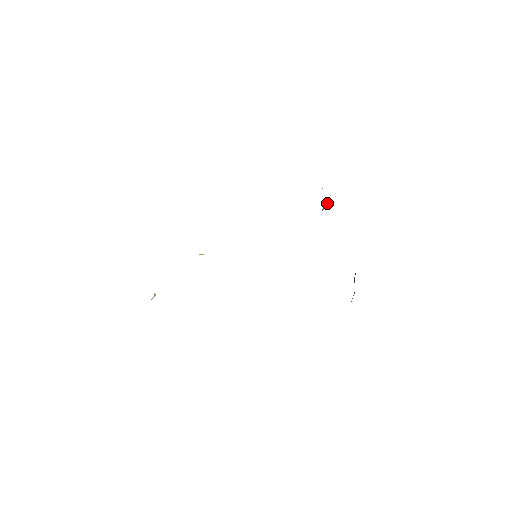
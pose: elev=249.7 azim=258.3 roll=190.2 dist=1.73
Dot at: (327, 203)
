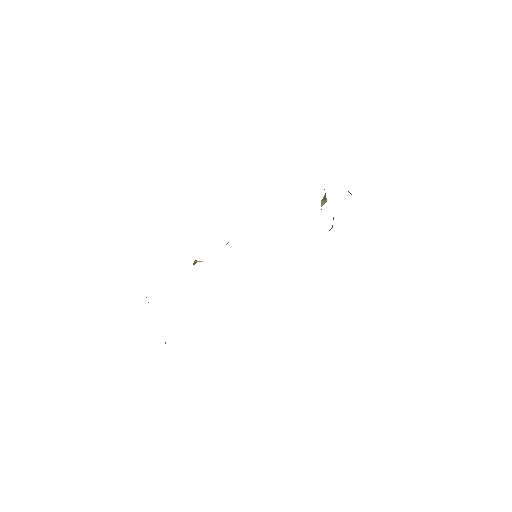
Dot at: (326, 198)
